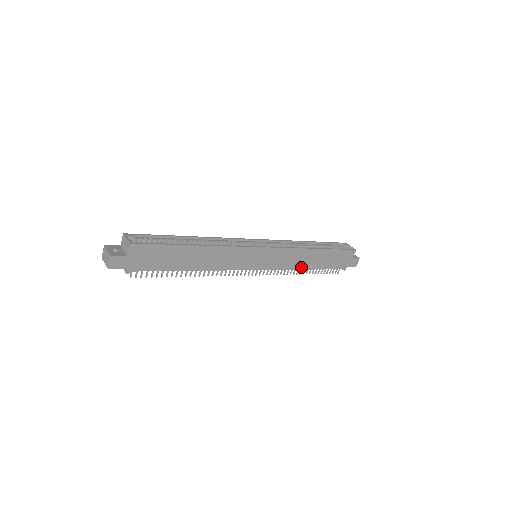
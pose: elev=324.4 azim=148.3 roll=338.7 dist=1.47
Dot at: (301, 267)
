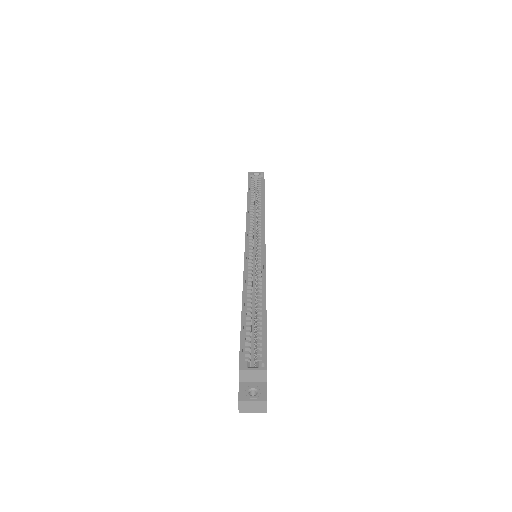
Dot at: occluded
